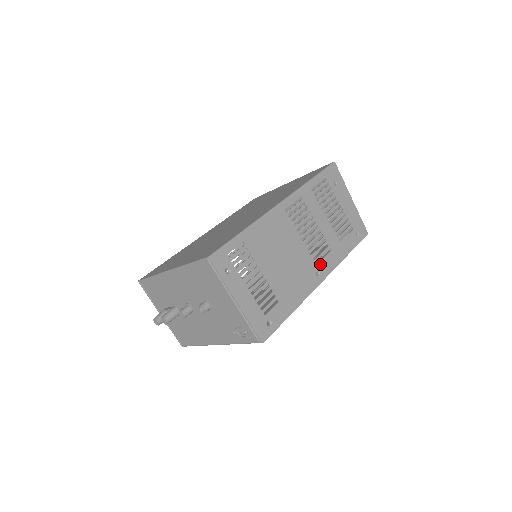
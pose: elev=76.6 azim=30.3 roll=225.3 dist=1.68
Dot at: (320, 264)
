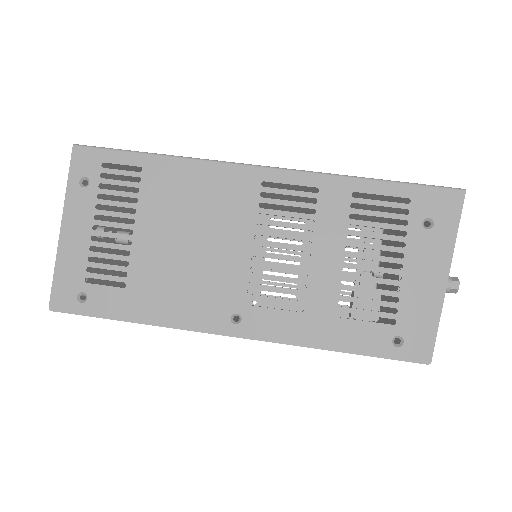
Dot at: (255, 310)
